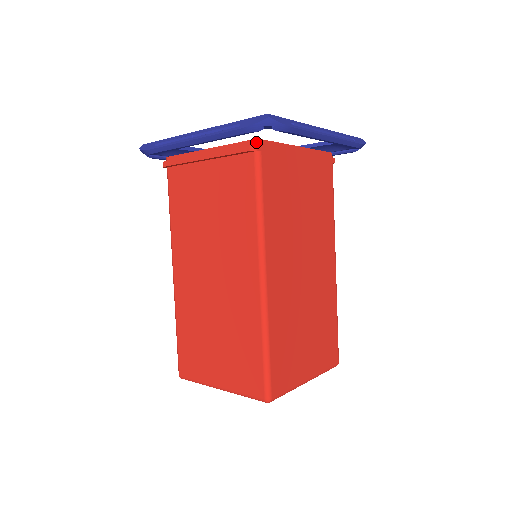
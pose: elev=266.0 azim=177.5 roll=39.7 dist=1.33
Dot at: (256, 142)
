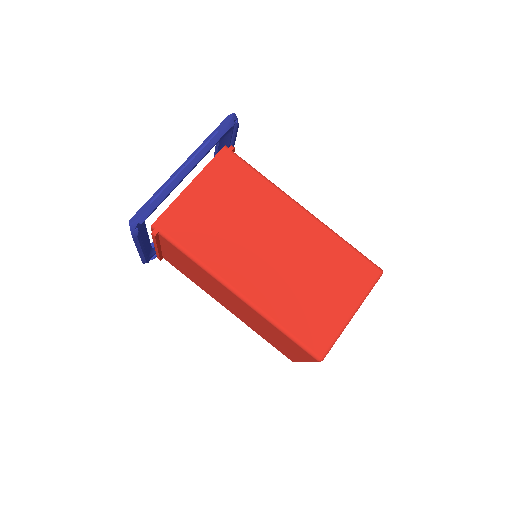
Dot at: (153, 228)
